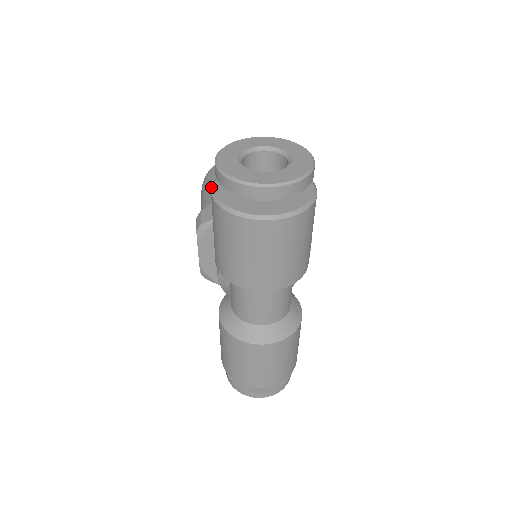
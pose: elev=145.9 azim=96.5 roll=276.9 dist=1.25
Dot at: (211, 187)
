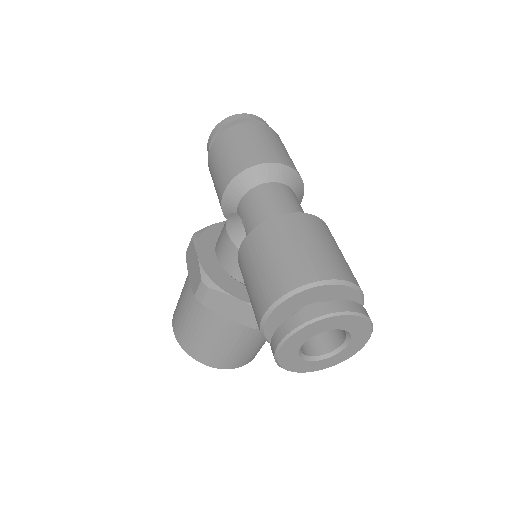
Dot at: (208, 154)
